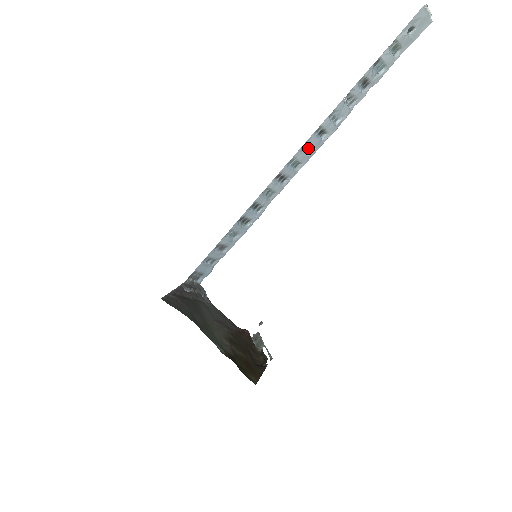
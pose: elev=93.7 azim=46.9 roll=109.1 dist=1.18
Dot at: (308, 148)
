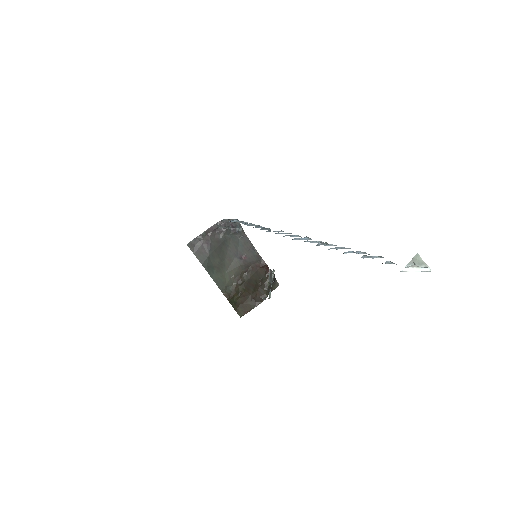
Dot at: (295, 235)
